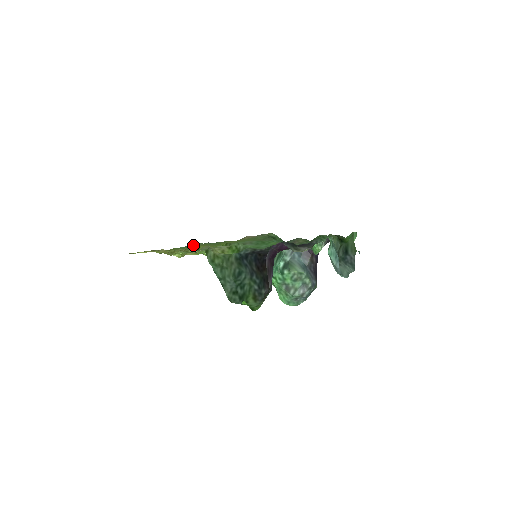
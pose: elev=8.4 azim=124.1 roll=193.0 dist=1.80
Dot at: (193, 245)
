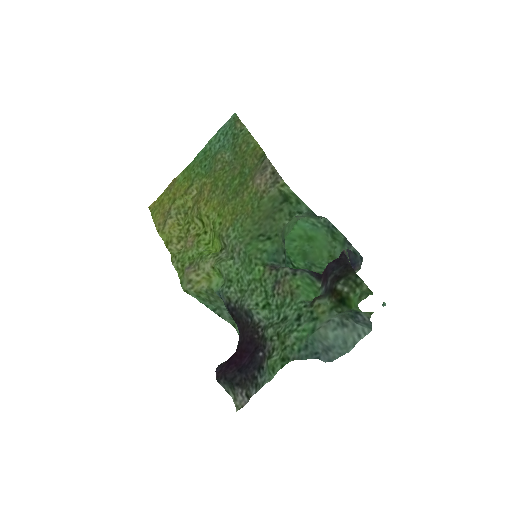
Dot at: (212, 157)
